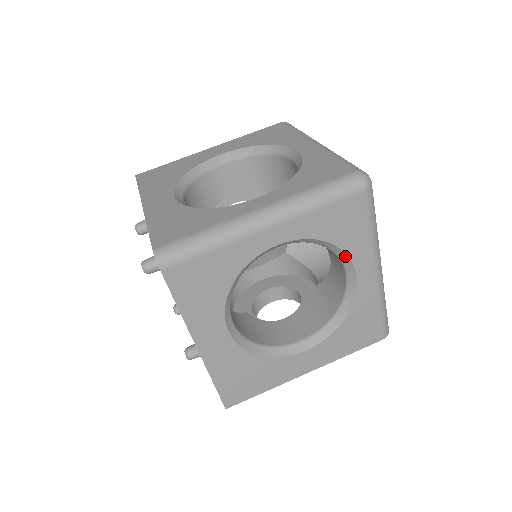
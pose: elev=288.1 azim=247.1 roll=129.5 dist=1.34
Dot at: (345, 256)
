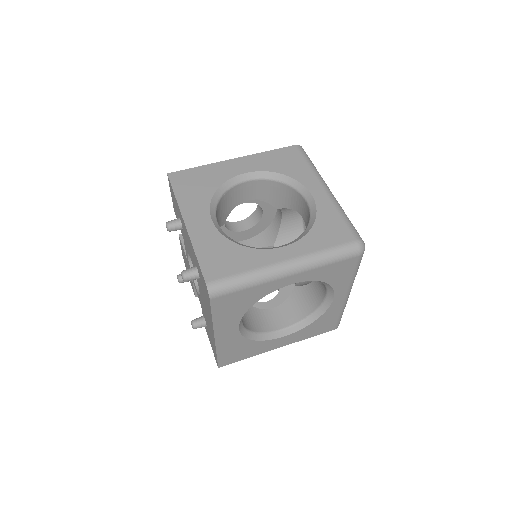
Dot at: (331, 288)
